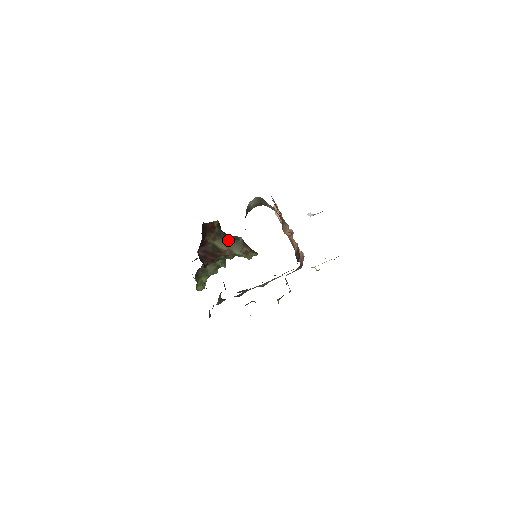
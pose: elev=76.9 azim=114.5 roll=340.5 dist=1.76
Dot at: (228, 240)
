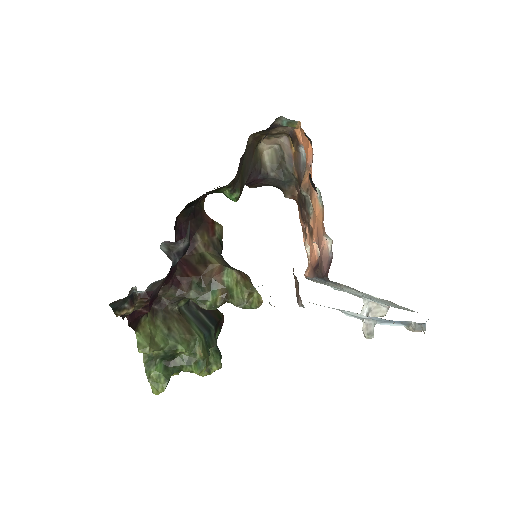
Dot at: (225, 263)
